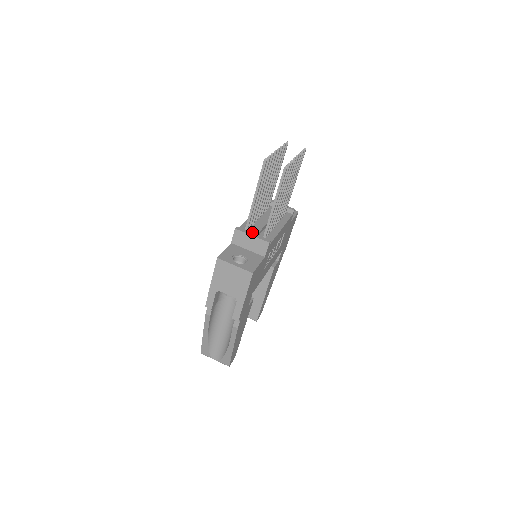
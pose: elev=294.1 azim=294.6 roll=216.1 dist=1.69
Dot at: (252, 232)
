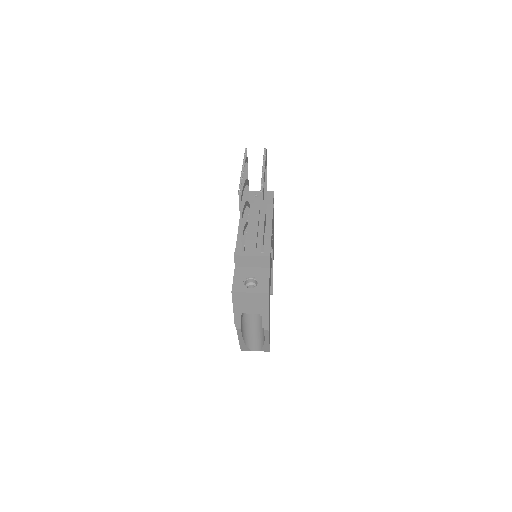
Dot at: (250, 251)
